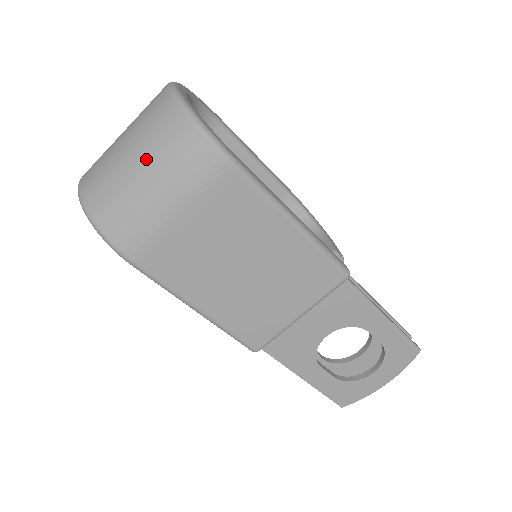
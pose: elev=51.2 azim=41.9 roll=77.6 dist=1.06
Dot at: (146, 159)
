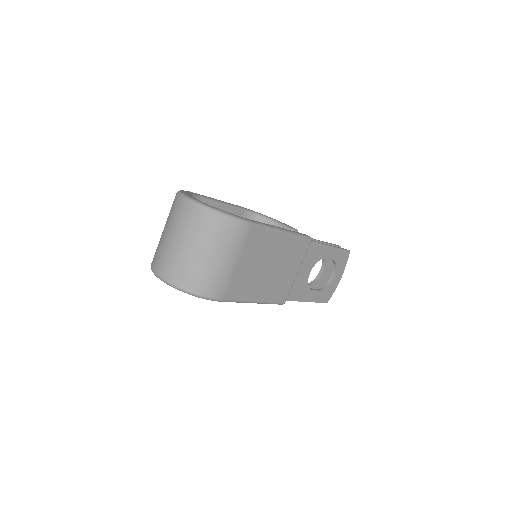
Dot at: (206, 246)
